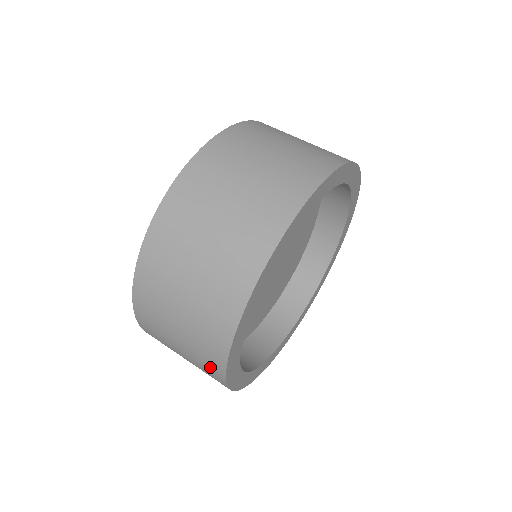
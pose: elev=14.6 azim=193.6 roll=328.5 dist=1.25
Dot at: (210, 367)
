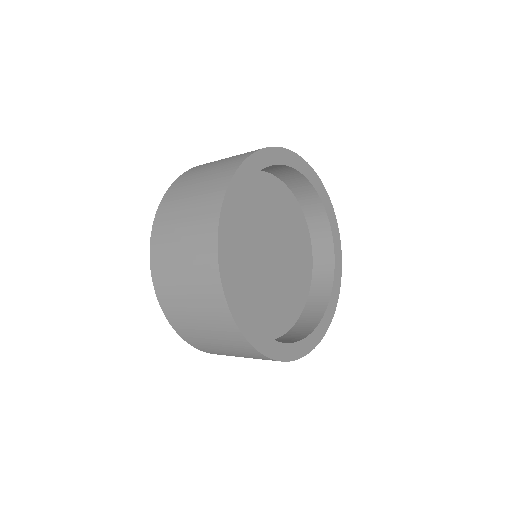
Dot at: occluded
